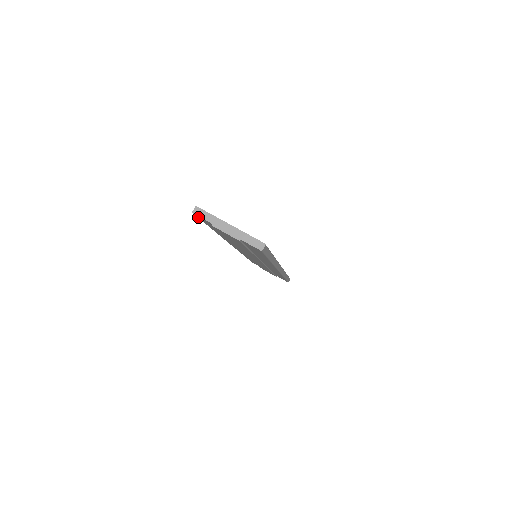
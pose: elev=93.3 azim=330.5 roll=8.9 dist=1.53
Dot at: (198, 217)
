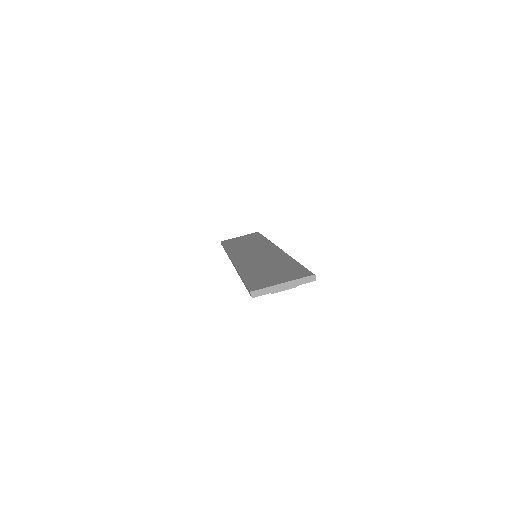
Dot at: occluded
